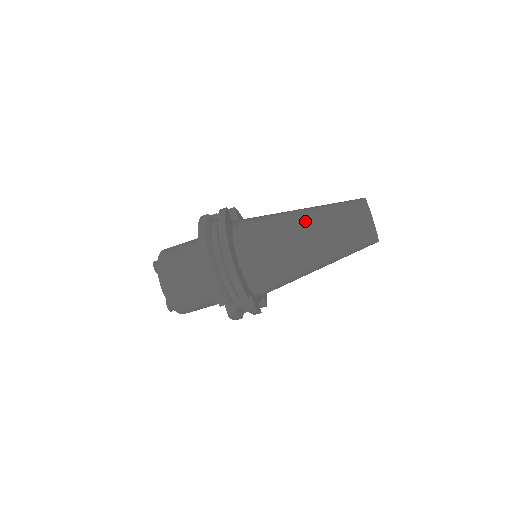
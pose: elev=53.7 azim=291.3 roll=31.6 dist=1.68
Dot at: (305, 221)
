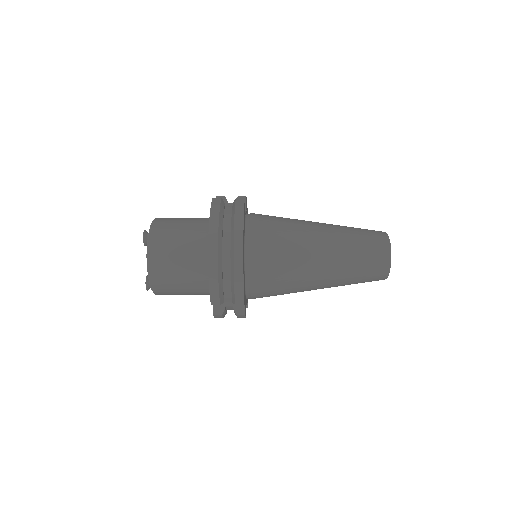
Dot at: (325, 240)
